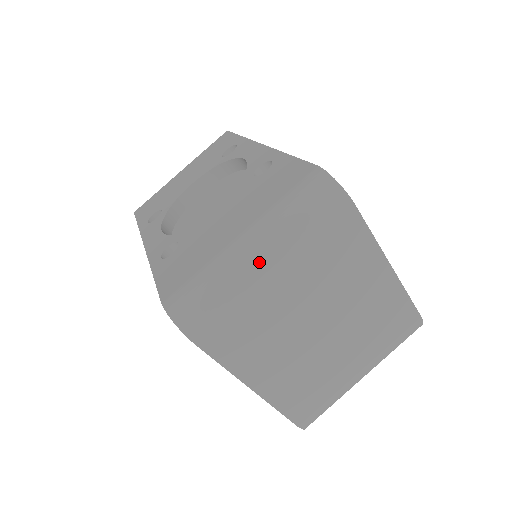
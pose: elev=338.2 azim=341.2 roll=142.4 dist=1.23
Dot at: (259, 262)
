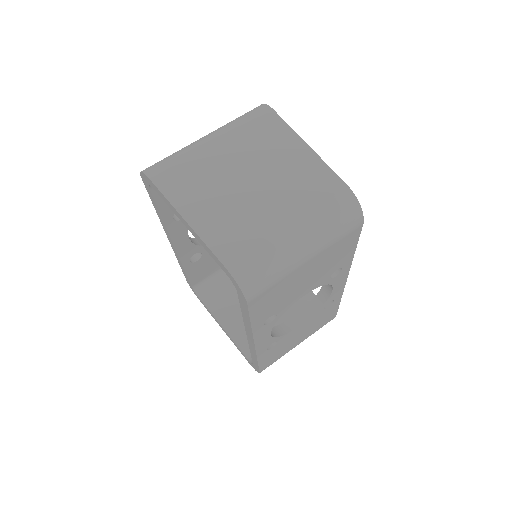
Dot at: (204, 138)
